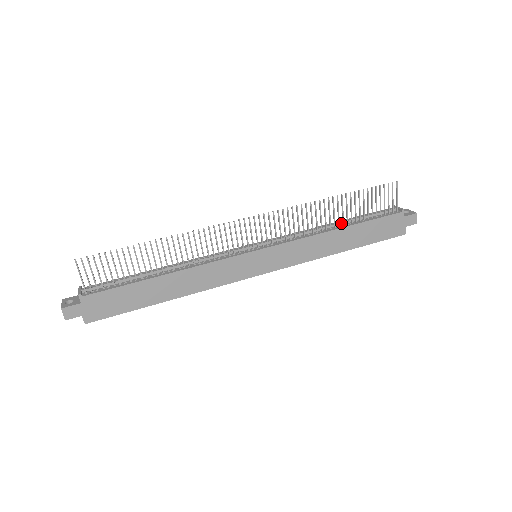
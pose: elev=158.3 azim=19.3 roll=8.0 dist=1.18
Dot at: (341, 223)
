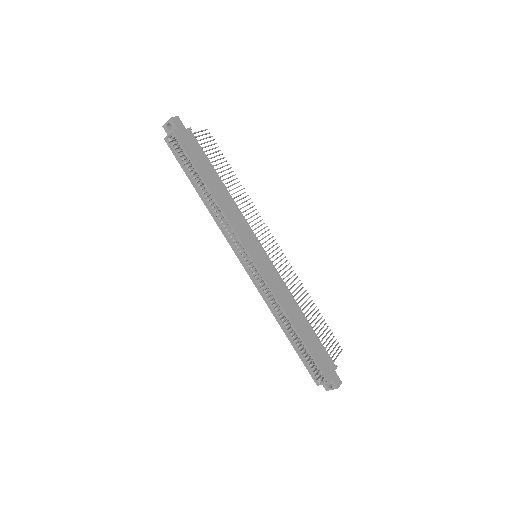
Dot at: occluded
